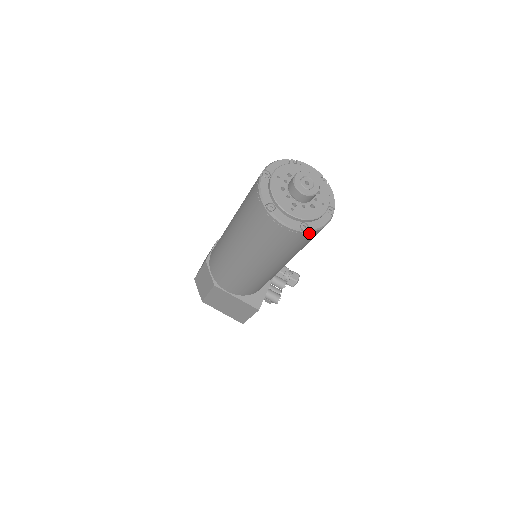
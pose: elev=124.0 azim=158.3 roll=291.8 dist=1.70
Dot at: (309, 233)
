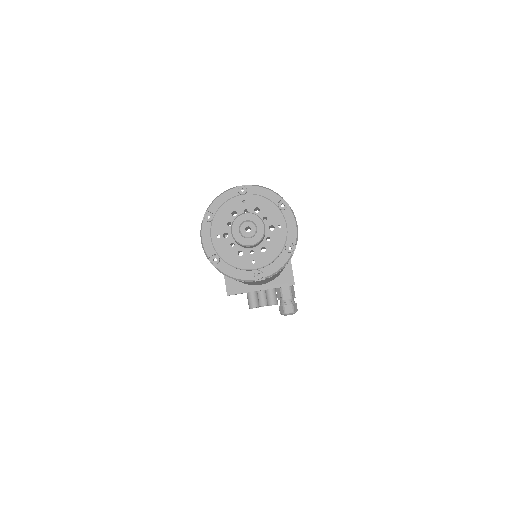
Dot at: (218, 269)
